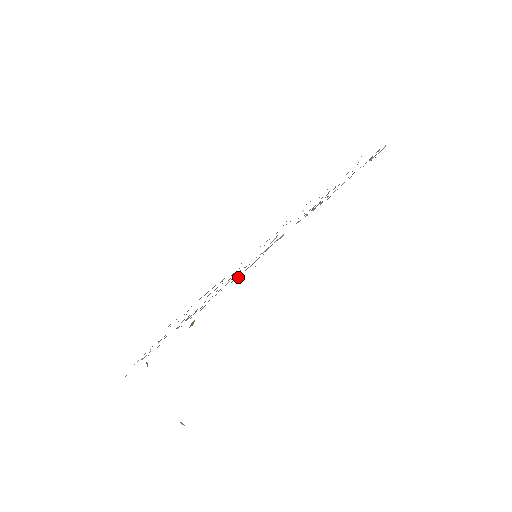
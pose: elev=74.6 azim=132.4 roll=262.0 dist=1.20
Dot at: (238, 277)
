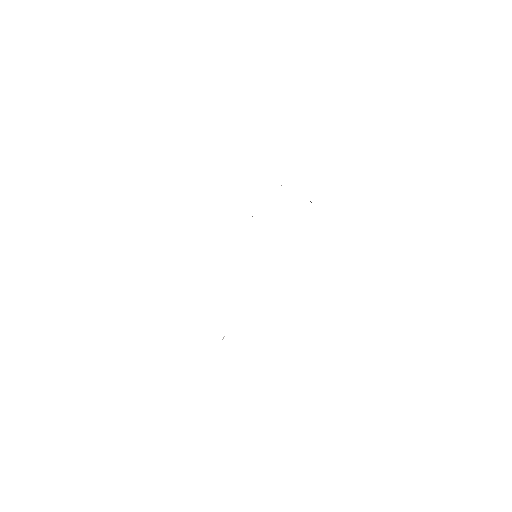
Dot at: occluded
